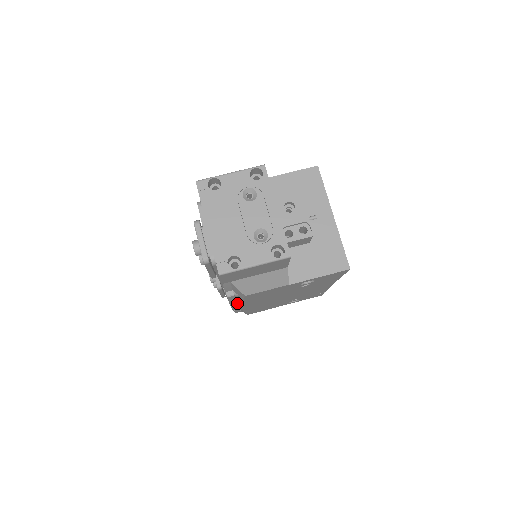
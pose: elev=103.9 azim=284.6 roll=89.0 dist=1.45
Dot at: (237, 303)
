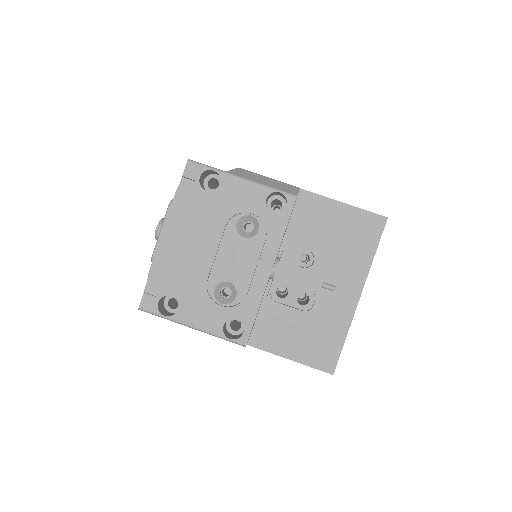
Dot at: occluded
